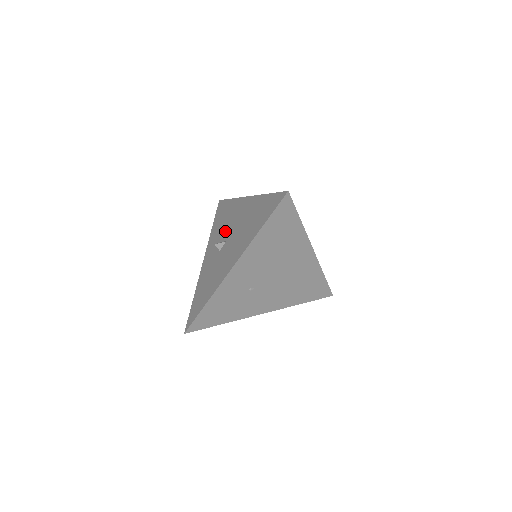
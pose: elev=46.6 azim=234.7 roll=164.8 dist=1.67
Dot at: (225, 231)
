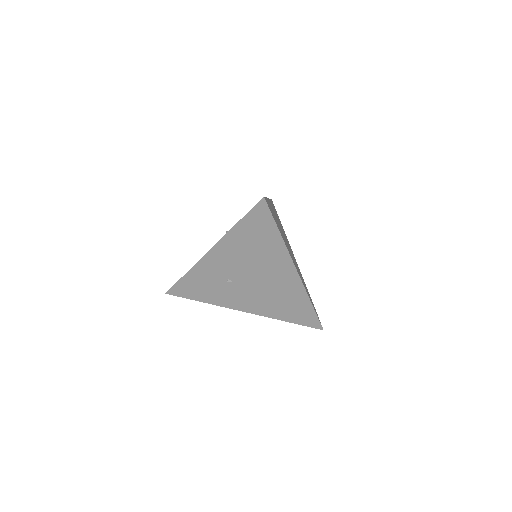
Dot at: occluded
